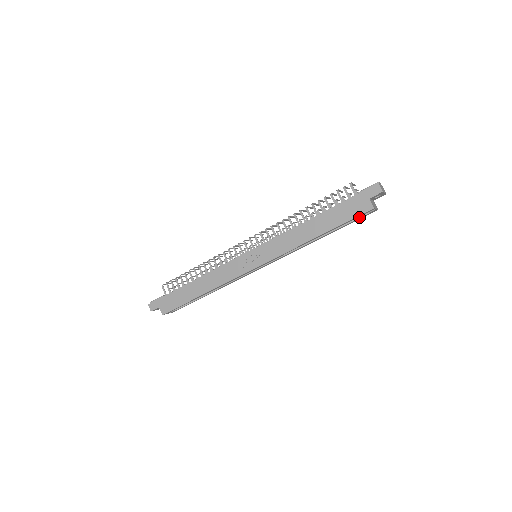
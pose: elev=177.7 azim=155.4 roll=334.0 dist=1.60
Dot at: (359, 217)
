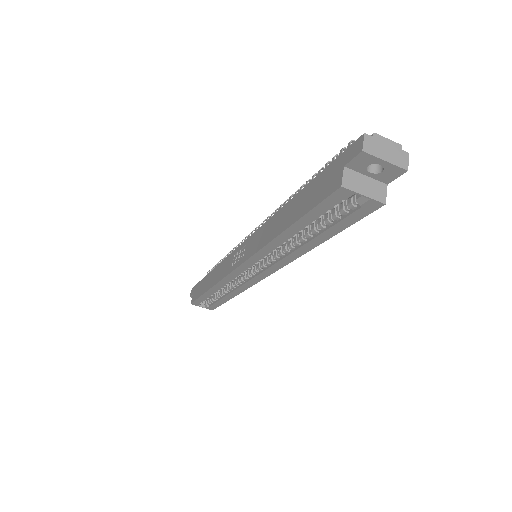
Dot at: (350, 213)
